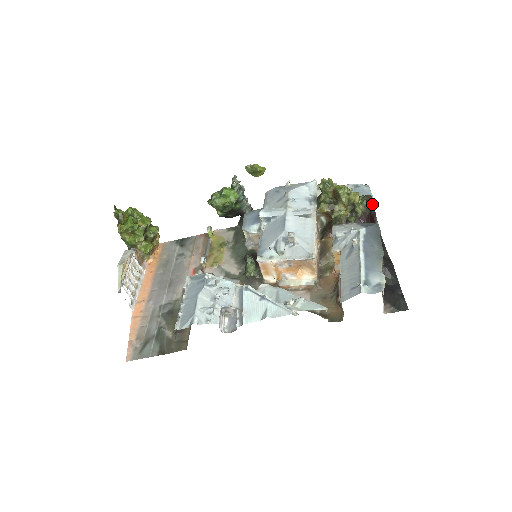
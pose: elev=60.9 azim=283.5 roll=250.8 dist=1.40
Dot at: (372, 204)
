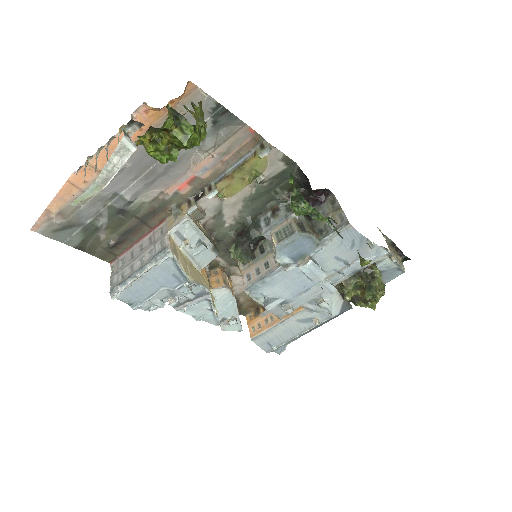
Dot at: occluded
